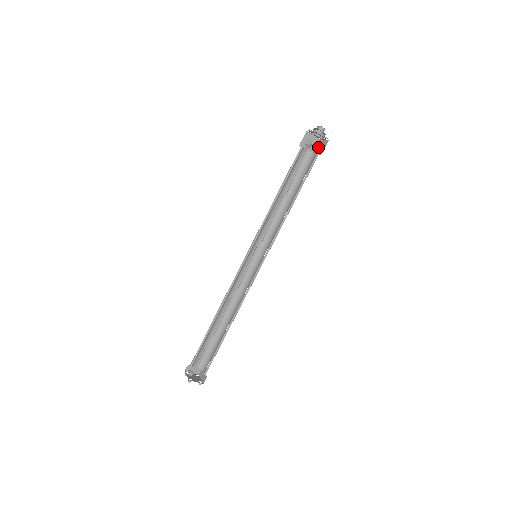
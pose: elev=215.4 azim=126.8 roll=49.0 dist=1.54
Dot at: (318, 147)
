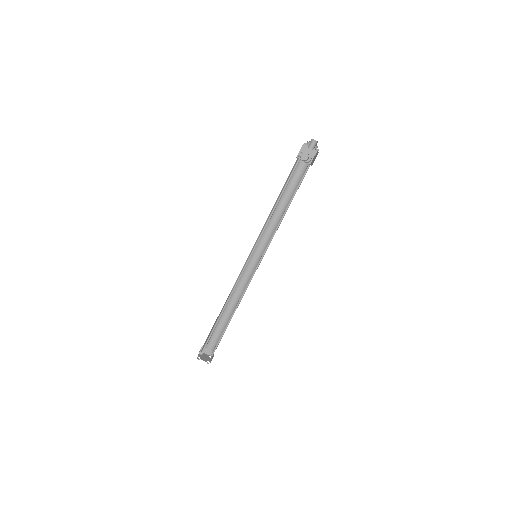
Dot at: (314, 158)
